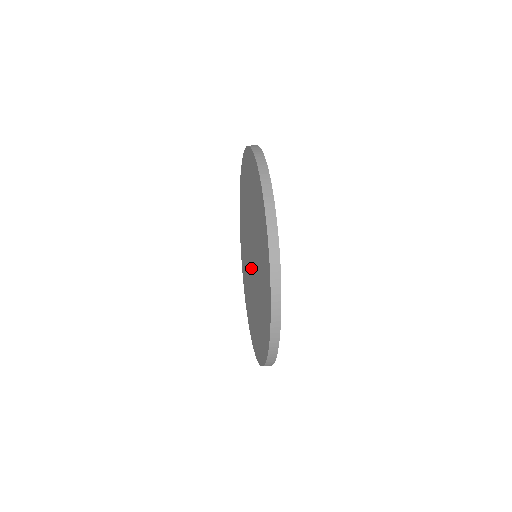
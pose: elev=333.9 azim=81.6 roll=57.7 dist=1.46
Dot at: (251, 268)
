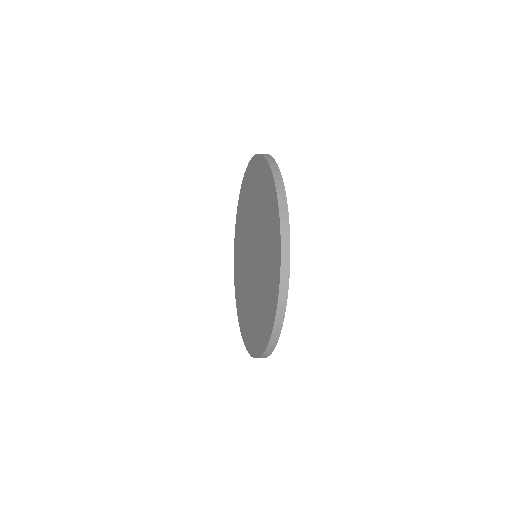
Dot at: (250, 268)
